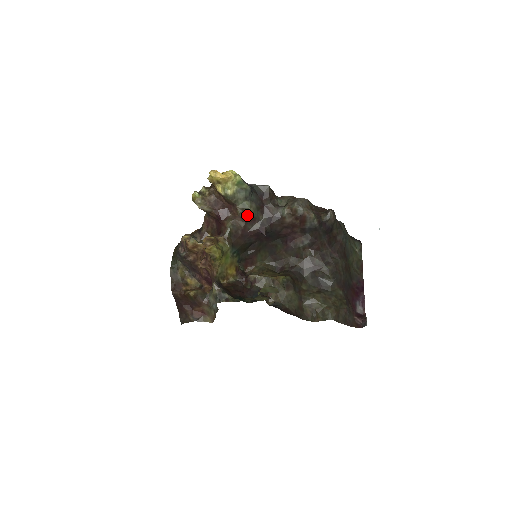
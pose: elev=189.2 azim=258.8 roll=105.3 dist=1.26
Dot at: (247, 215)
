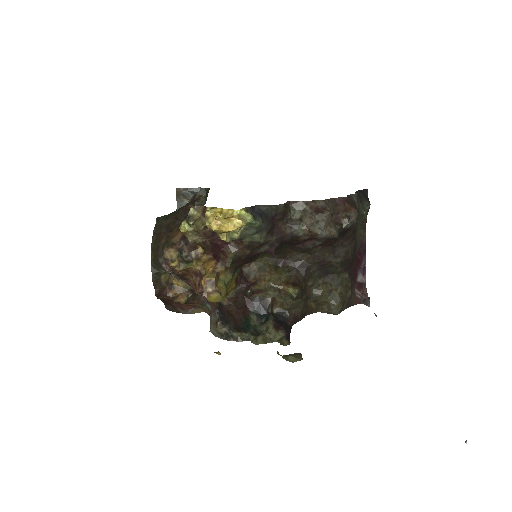
Dot at: (255, 245)
